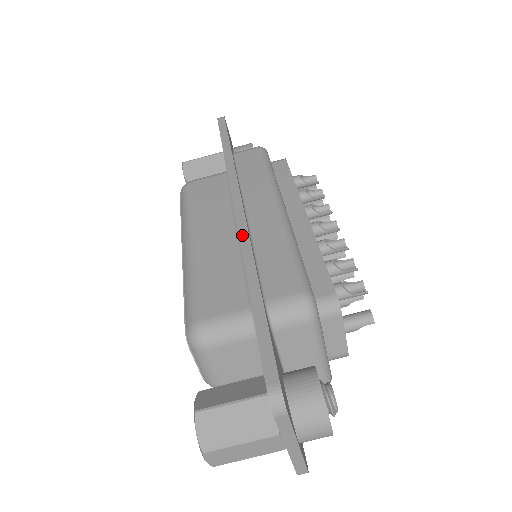
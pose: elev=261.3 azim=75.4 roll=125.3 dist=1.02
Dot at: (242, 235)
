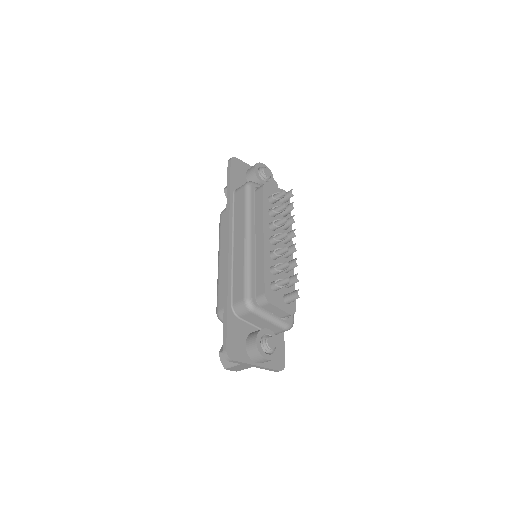
Dot at: (226, 265)
